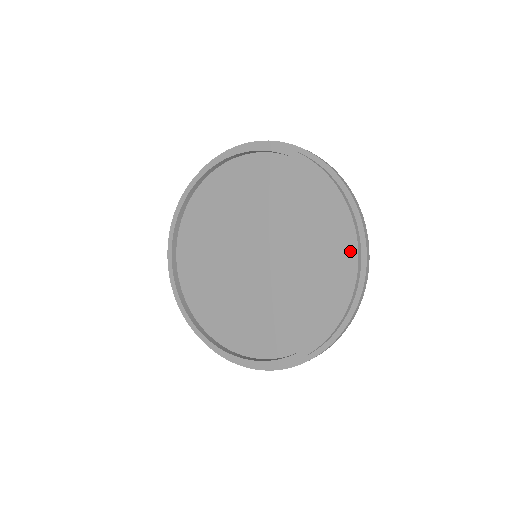
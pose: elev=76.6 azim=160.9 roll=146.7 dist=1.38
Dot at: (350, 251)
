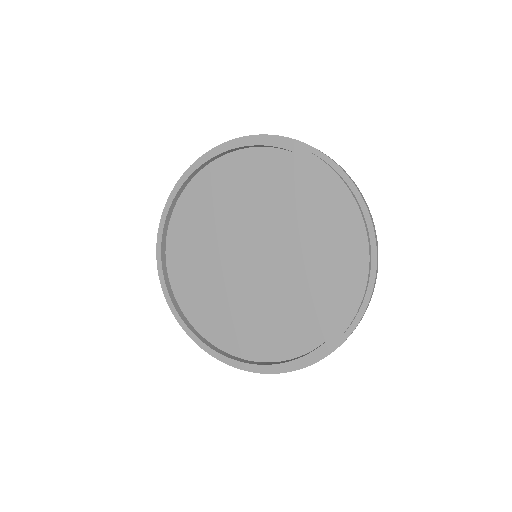
Dot at: (324, 337)
